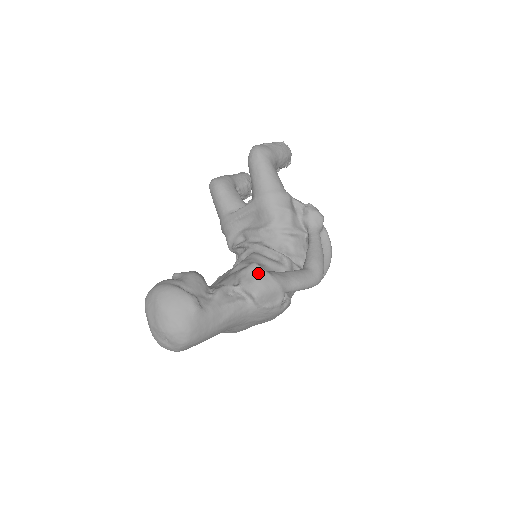
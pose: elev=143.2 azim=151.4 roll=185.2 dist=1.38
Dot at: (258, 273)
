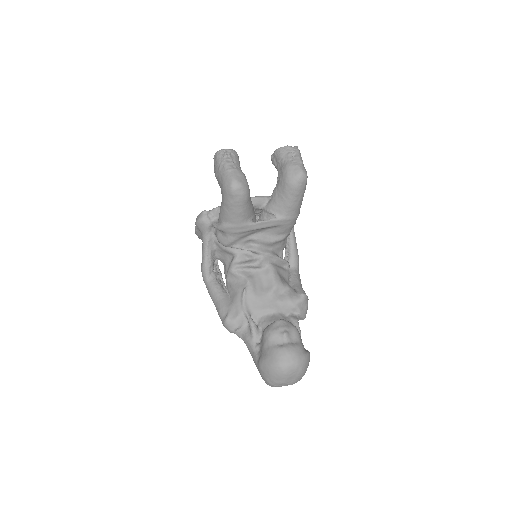
Dot at: occluded
